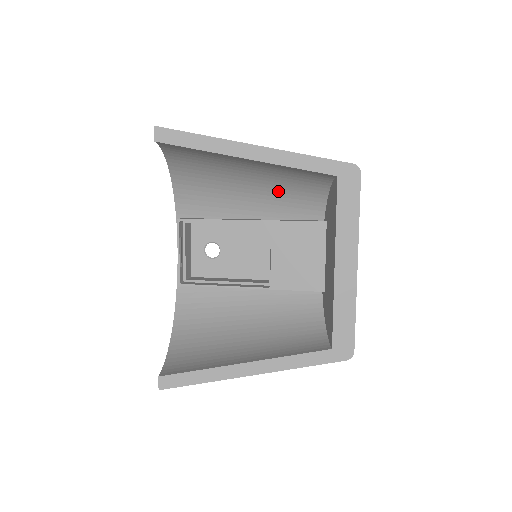
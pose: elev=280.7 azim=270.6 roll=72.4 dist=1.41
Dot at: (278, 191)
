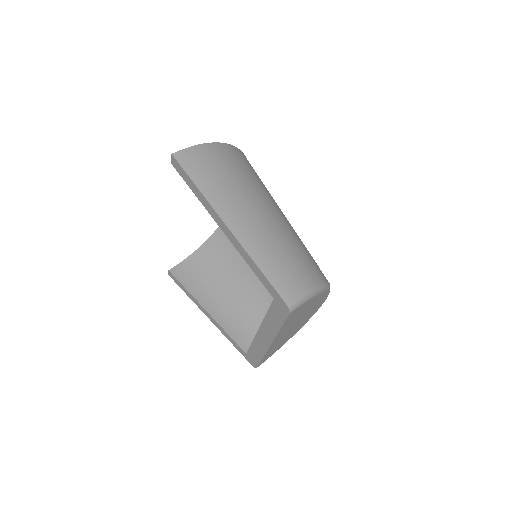
Dot at: occluded
